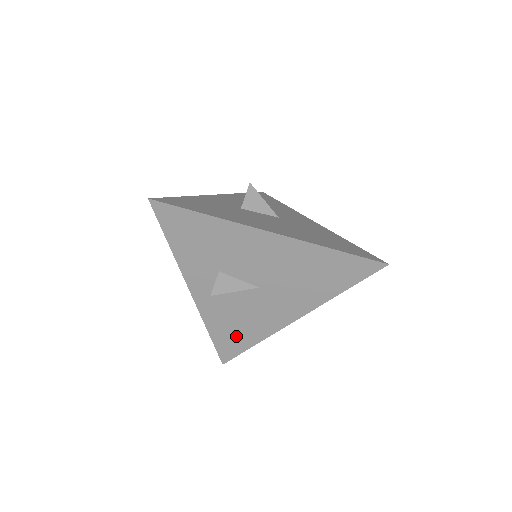
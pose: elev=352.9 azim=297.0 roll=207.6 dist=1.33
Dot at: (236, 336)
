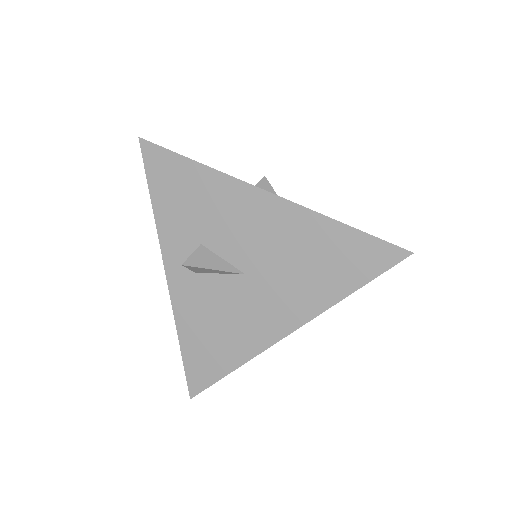
Dot at: (211, 352)
